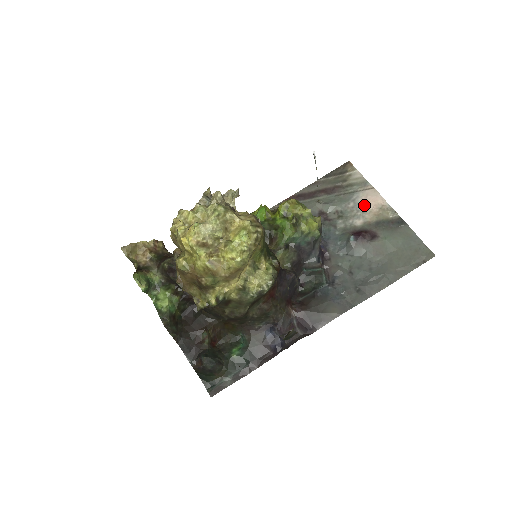
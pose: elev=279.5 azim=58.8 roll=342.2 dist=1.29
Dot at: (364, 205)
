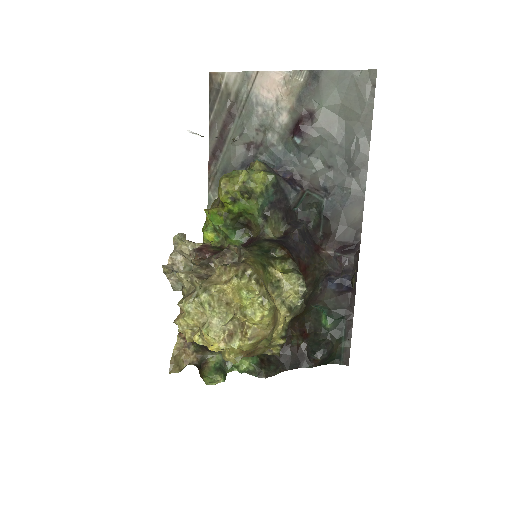
Dot at: (270, 97)
